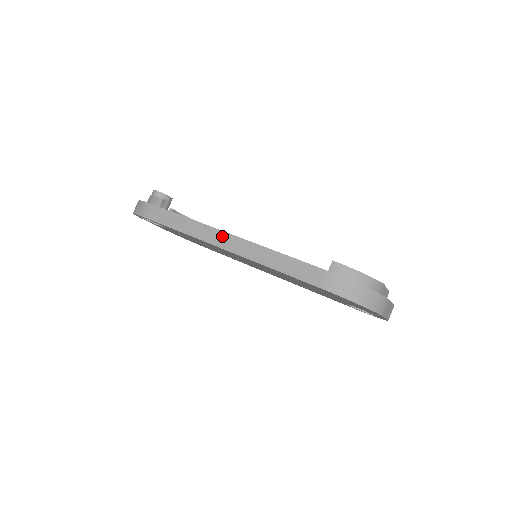
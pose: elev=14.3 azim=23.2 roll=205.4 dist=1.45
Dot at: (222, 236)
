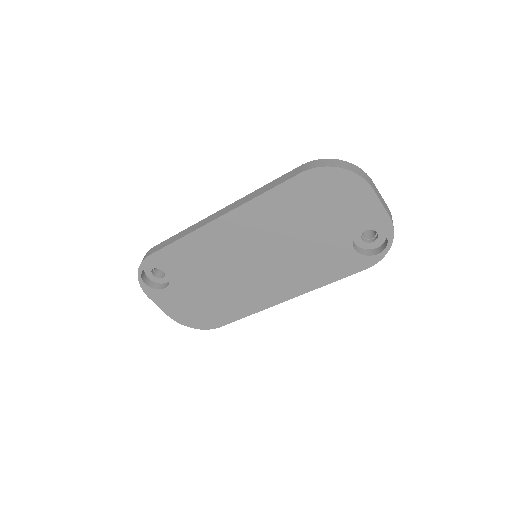
Dot at: (214, 215)
